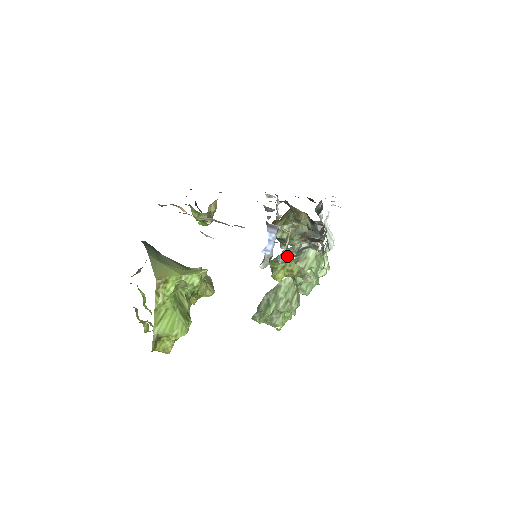
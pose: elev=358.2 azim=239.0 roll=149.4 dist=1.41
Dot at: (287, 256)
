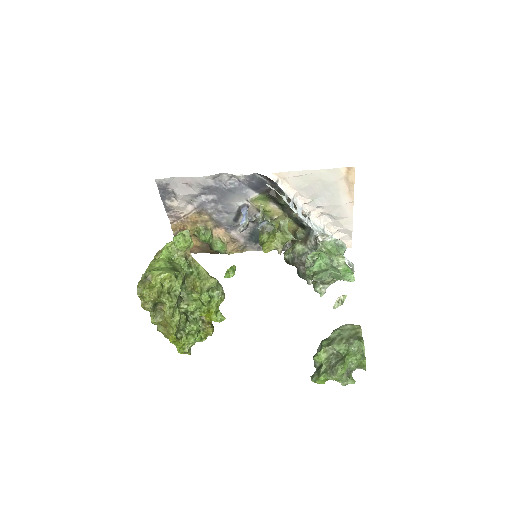
Dot at: (263, 222)
